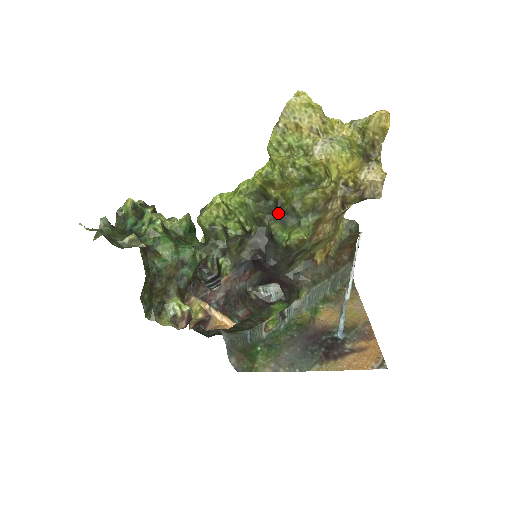
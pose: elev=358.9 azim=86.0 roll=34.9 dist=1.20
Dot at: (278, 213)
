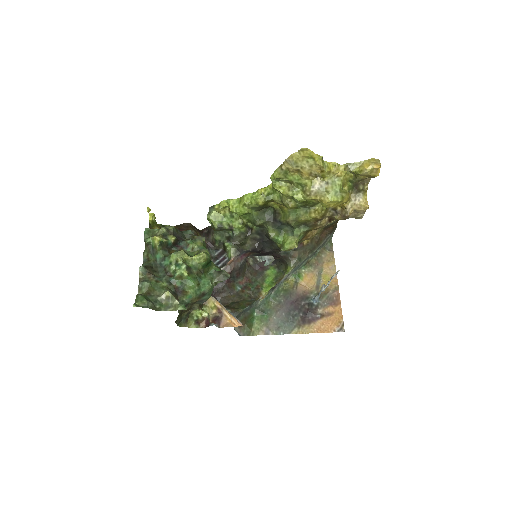
Dot at: (276, 222)
